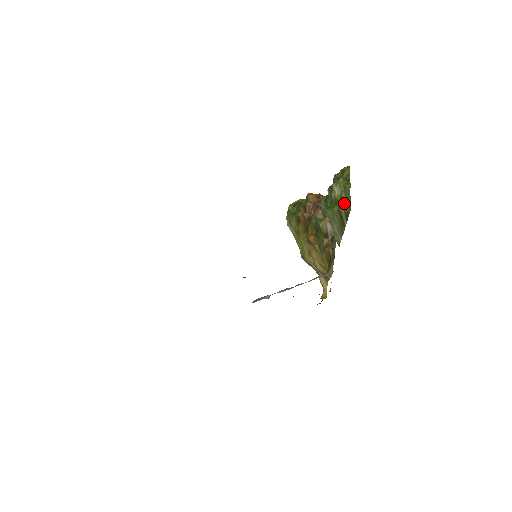
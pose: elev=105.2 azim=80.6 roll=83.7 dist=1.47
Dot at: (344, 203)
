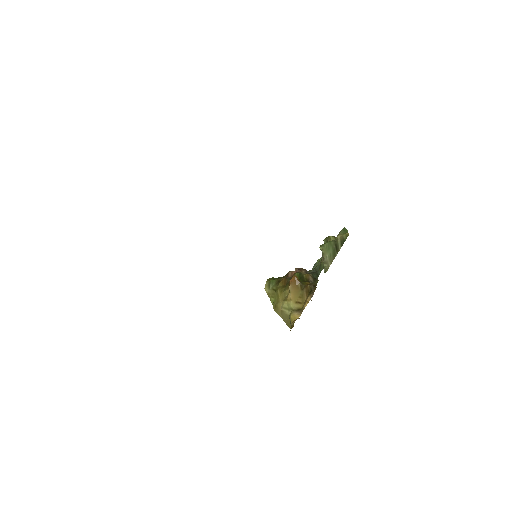
Dot at: (342, 235)
